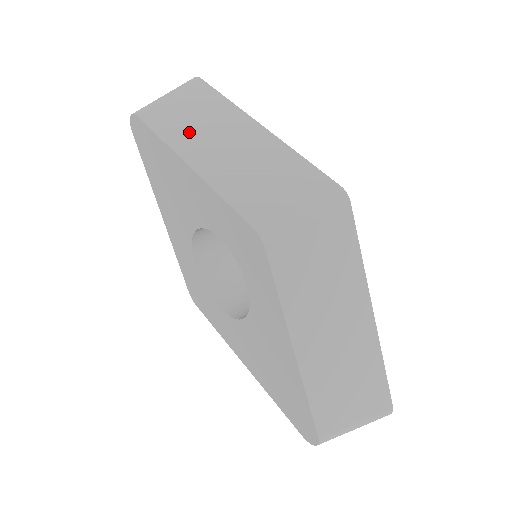
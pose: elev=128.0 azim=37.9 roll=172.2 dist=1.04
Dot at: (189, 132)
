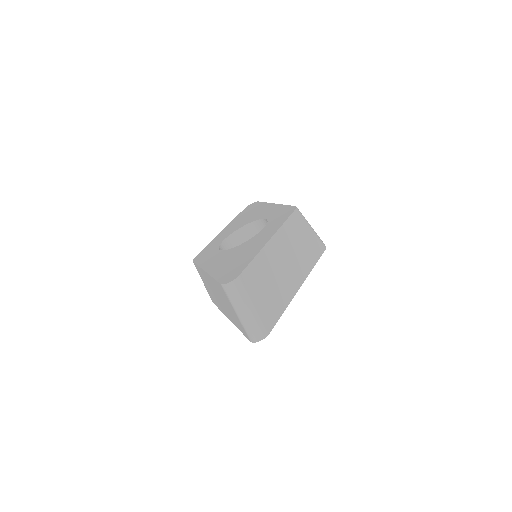
Dot at: occluded
